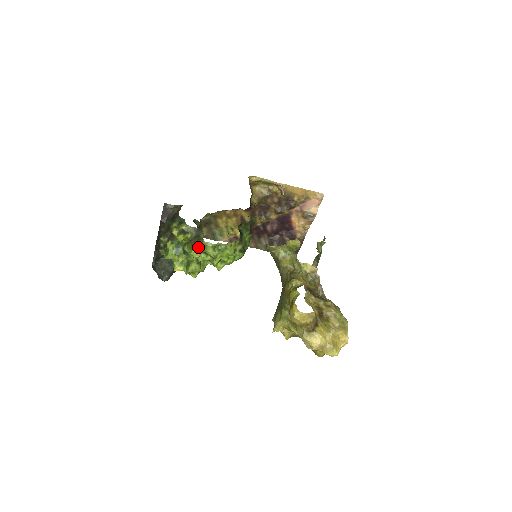
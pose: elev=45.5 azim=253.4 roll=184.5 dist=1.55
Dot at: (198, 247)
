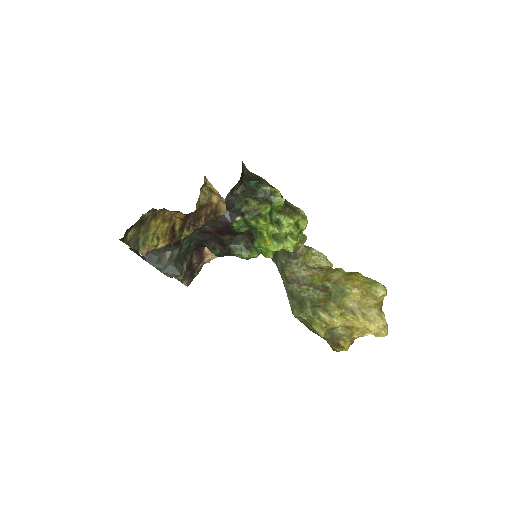
Dot at: (297, 216)
